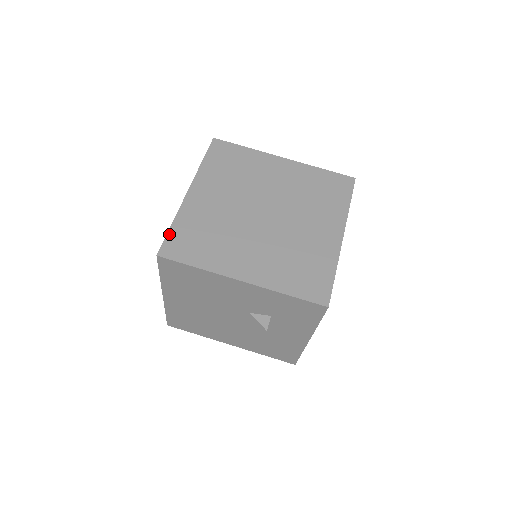
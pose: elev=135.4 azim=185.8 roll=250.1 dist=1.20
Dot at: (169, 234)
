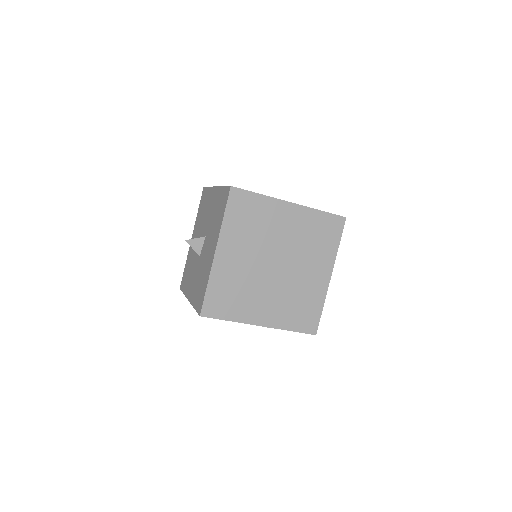
Dot at: (206, 296)
